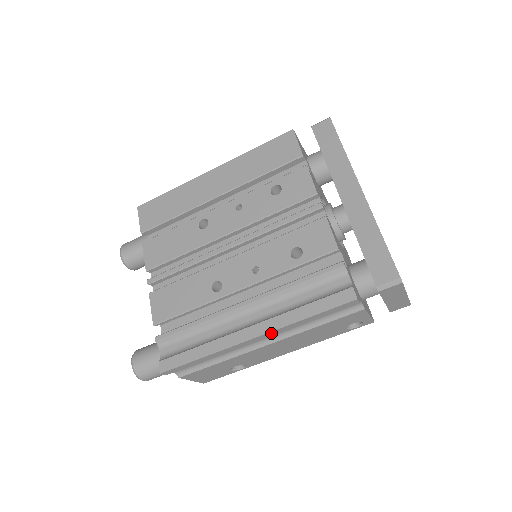
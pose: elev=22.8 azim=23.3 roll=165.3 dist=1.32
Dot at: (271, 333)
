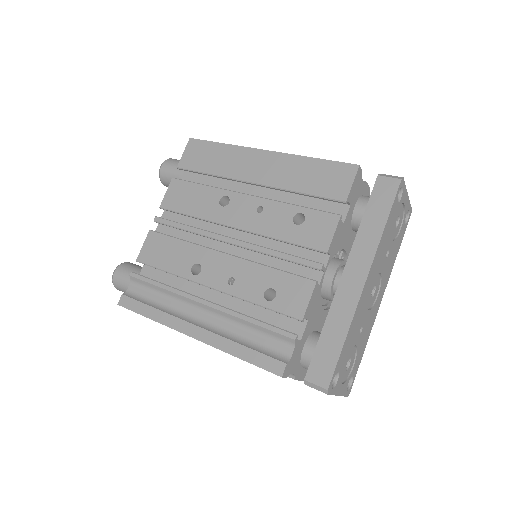
Dot at: (207, 343)
